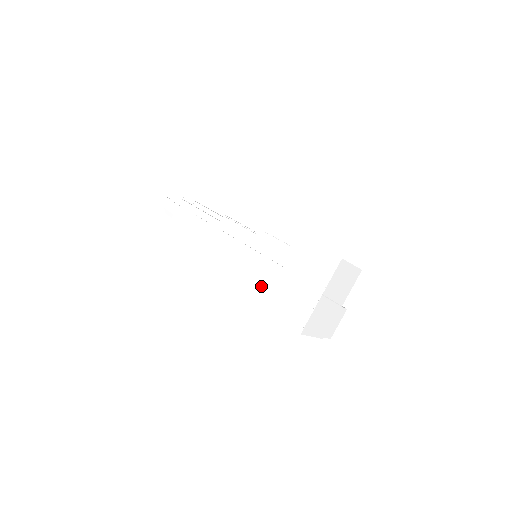
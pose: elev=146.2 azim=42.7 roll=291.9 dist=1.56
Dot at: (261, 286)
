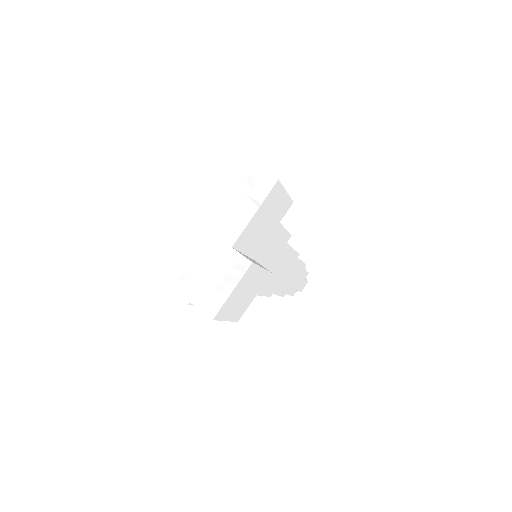
Dot at: occluded
